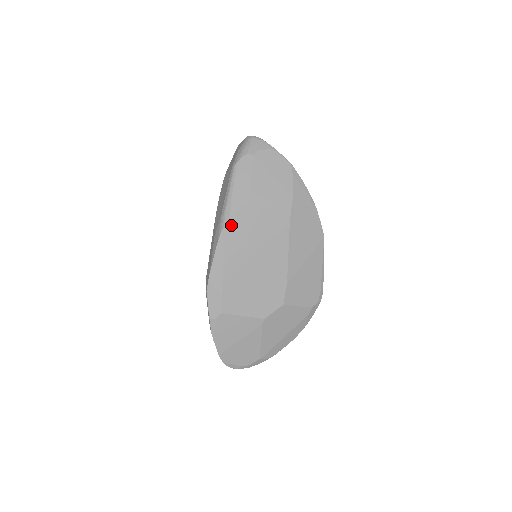
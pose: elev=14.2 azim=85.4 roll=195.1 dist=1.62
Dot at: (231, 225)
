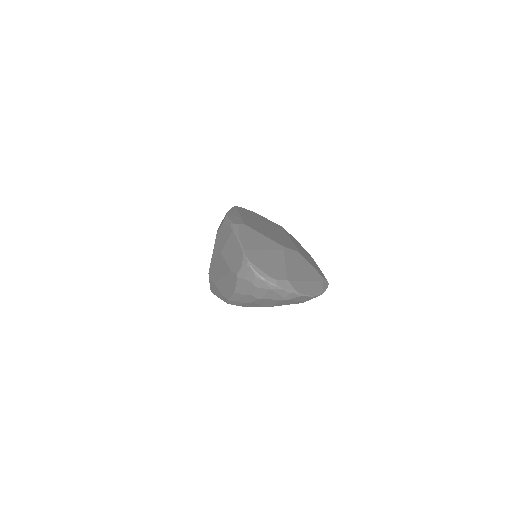
Dot at: occluded
